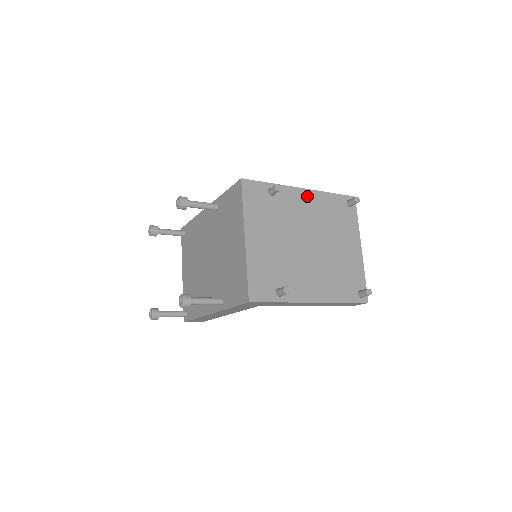
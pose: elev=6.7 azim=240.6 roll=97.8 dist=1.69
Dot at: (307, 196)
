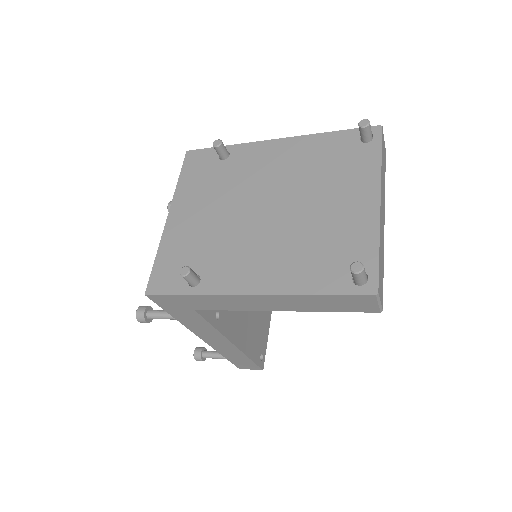
Dot at: (282, 147)
